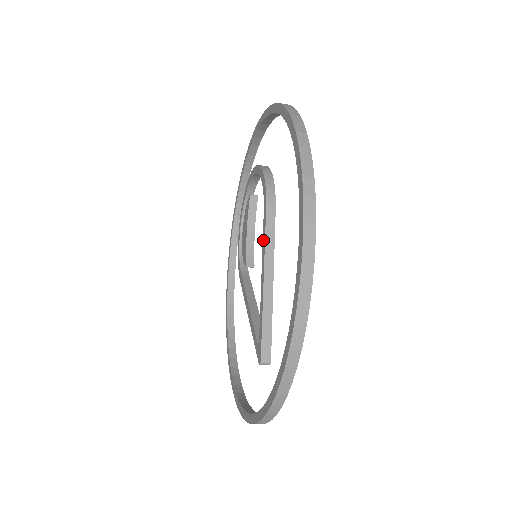
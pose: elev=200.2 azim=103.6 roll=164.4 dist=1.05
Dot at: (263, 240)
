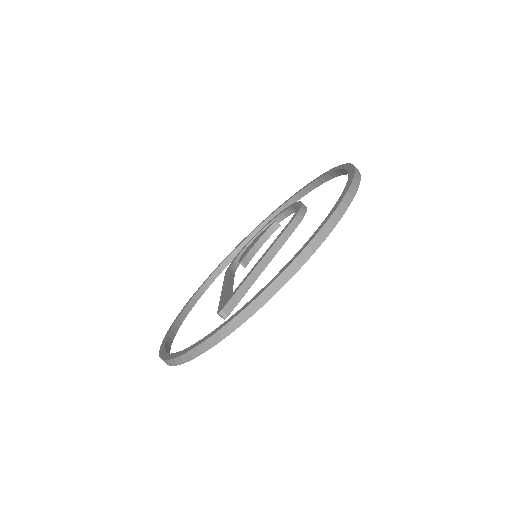
Dot at: (276, 238)
